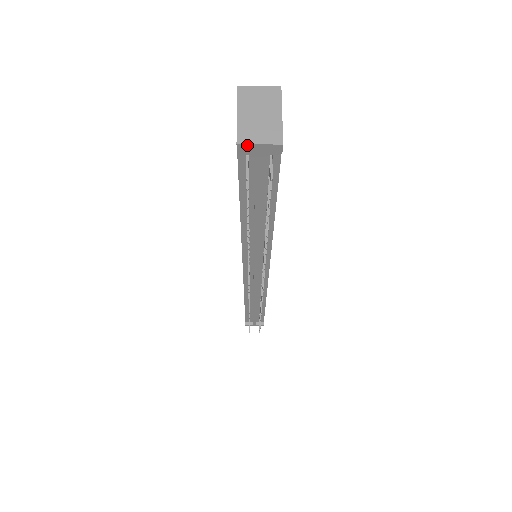
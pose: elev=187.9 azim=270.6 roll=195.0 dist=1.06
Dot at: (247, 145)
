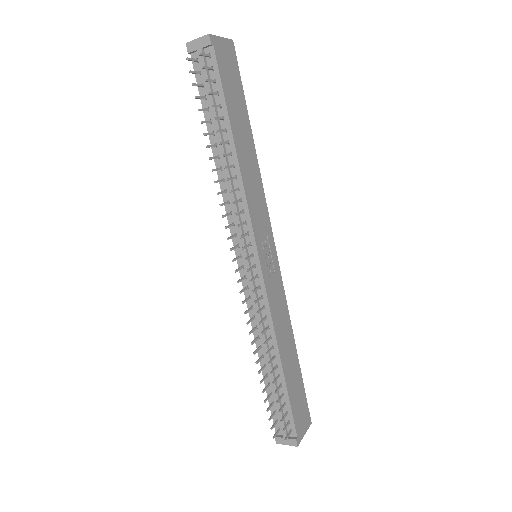
Dot at: (191, 42)
